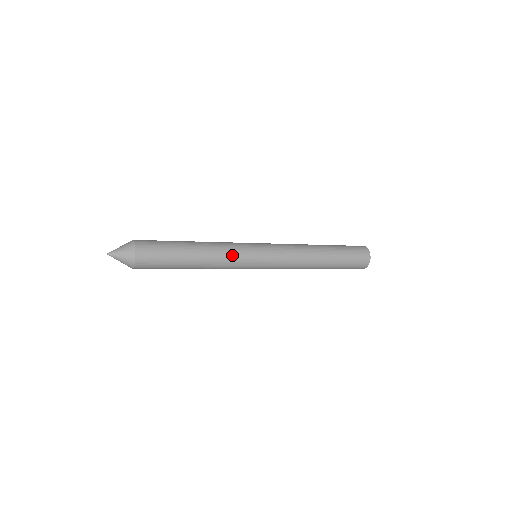
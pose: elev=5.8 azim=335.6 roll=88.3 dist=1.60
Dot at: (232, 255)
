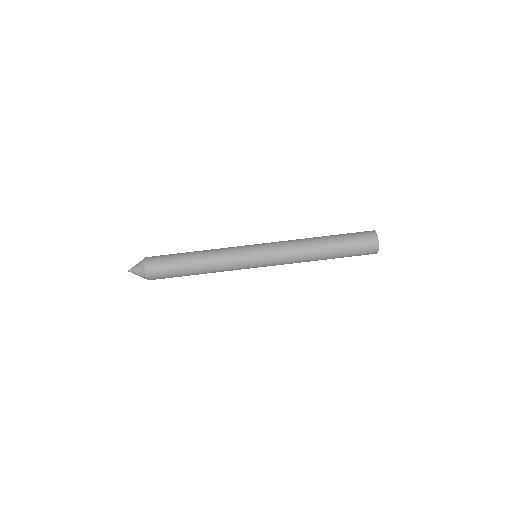
Dot at: (227, 250)
